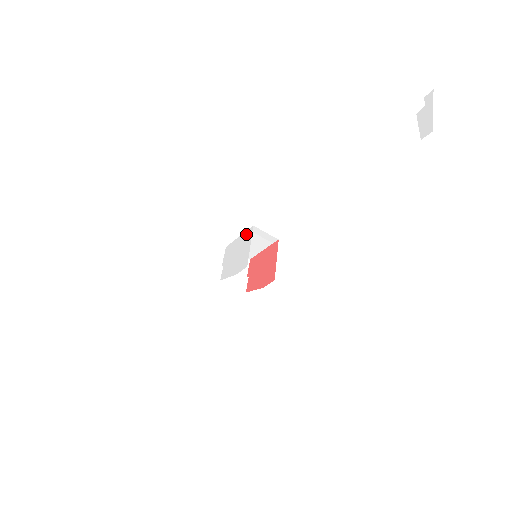
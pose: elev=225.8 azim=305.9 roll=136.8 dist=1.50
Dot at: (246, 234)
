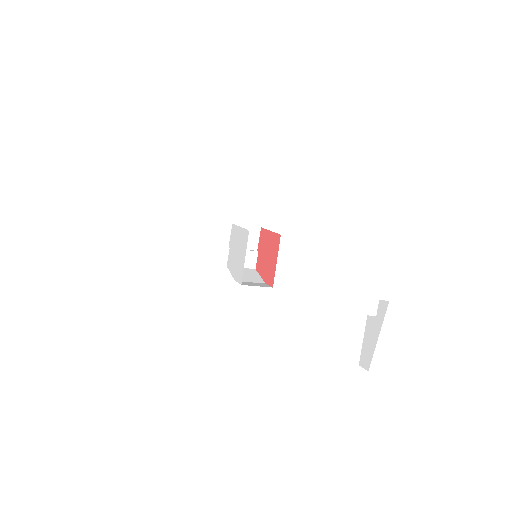
Dot at: (244, 234)
